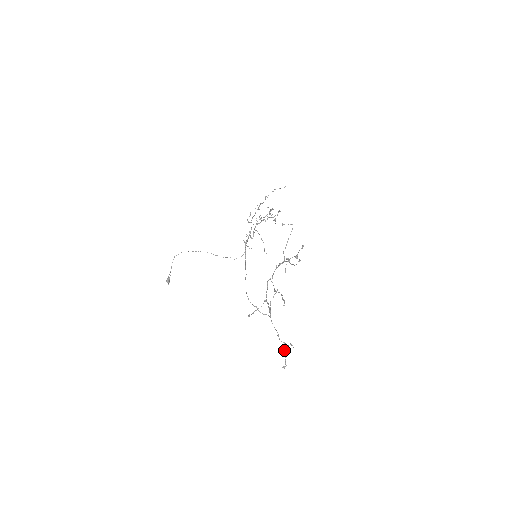
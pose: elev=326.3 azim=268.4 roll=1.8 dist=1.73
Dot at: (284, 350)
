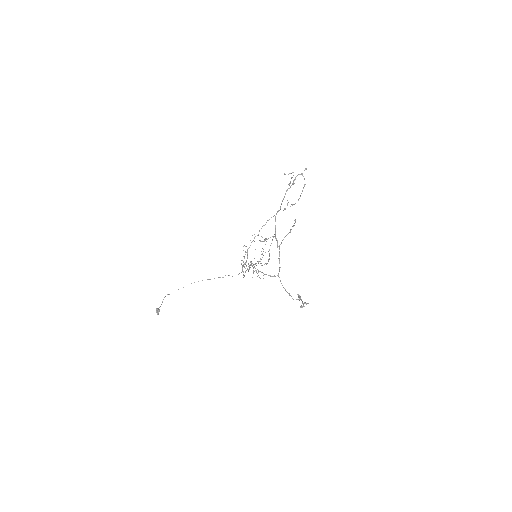
Dot at: (299, 296)
